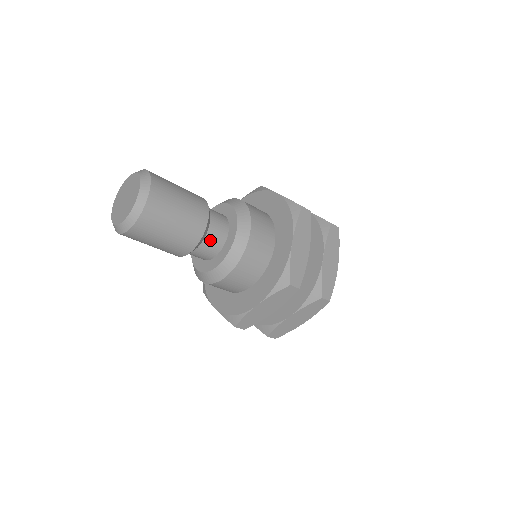
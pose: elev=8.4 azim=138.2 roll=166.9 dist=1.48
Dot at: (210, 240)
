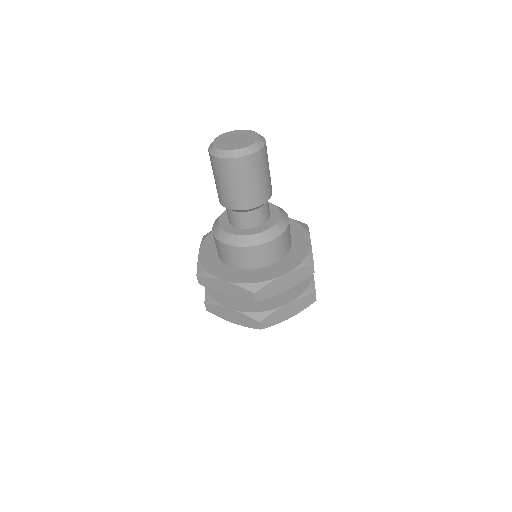
Dot at: (265, 209)
